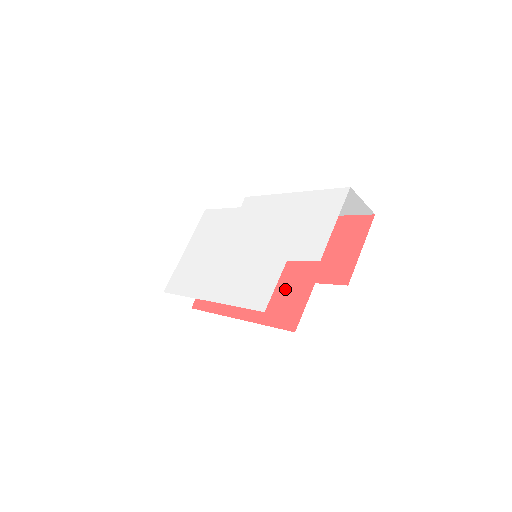
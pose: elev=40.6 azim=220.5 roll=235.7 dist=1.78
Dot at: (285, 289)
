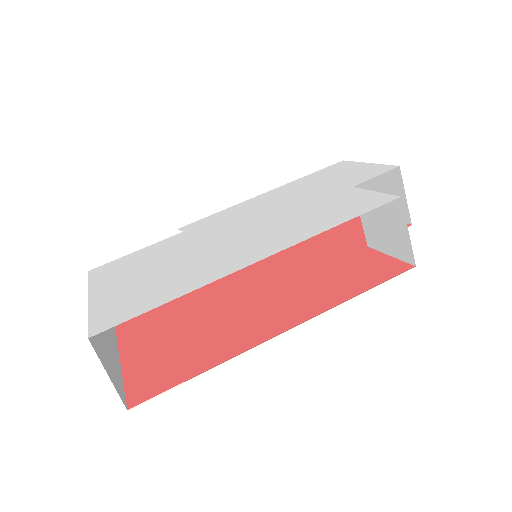
Dot at: (331, 271)
